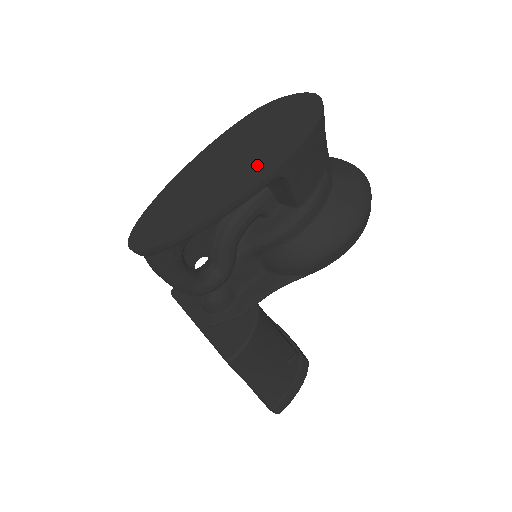
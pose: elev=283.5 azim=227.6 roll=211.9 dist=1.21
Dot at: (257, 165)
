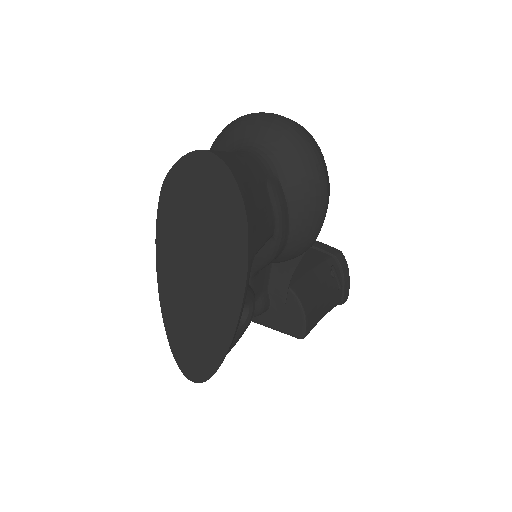
Dot at: (225, 271)
